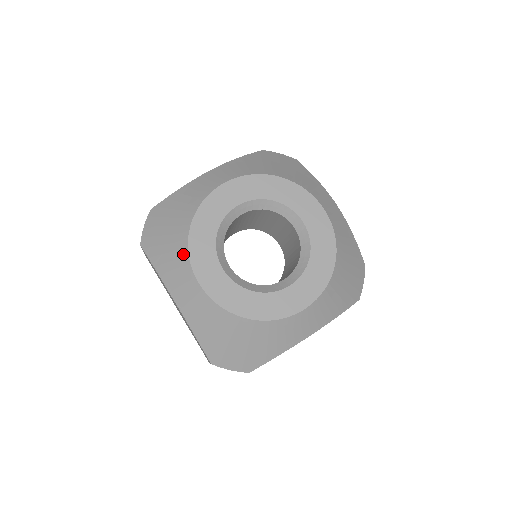
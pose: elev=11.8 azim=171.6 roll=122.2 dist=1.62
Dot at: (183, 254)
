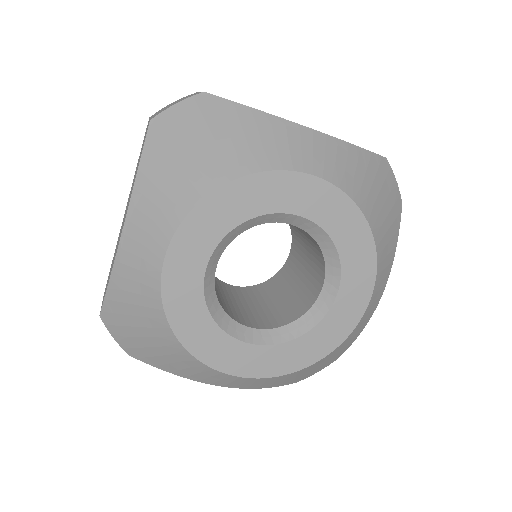
Dot at: (196, 364)
